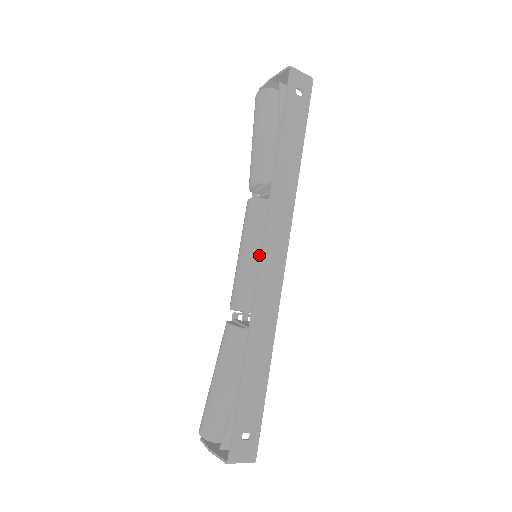
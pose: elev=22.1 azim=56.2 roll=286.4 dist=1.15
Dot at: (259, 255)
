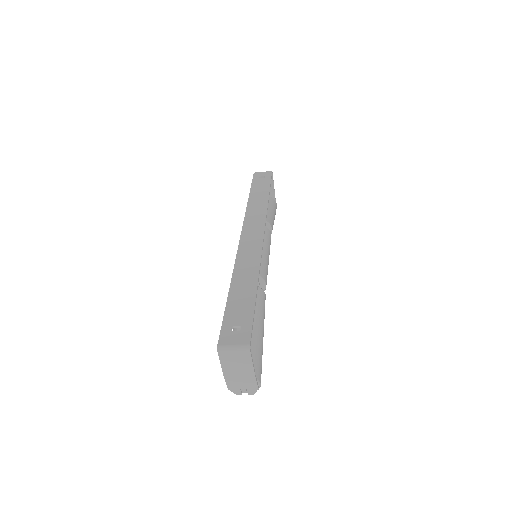
Dot at: occluded
